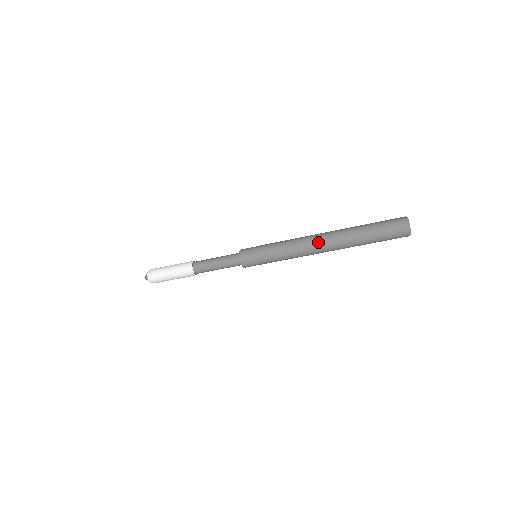
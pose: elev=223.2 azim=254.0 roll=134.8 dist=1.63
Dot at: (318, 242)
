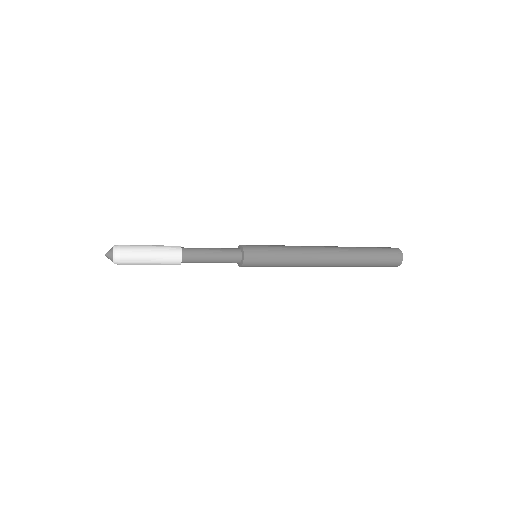
Dot at: (327, 258)
